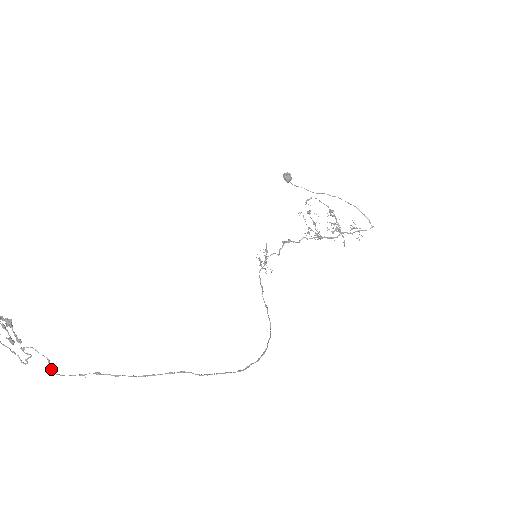
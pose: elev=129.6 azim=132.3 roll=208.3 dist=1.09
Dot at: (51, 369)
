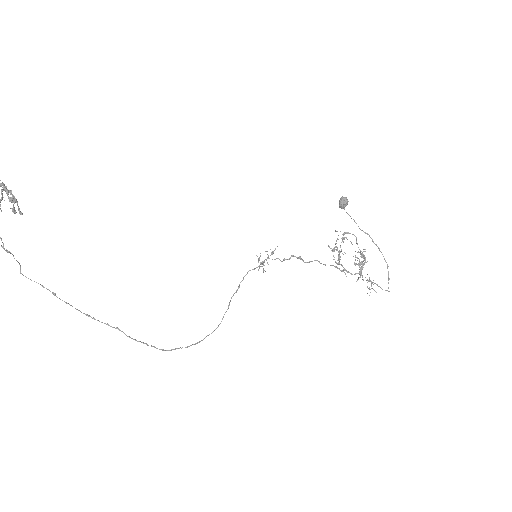
Dot at: (20, 272)
